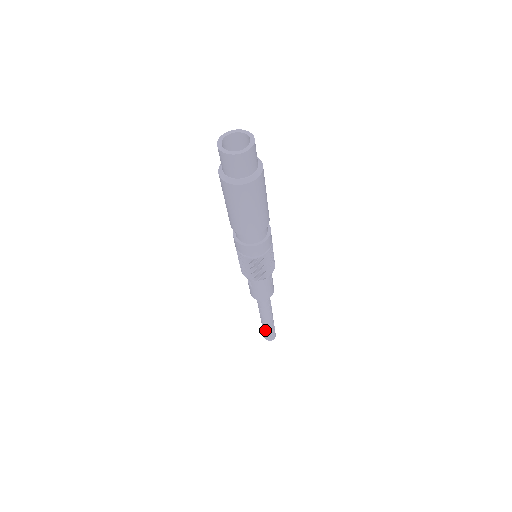
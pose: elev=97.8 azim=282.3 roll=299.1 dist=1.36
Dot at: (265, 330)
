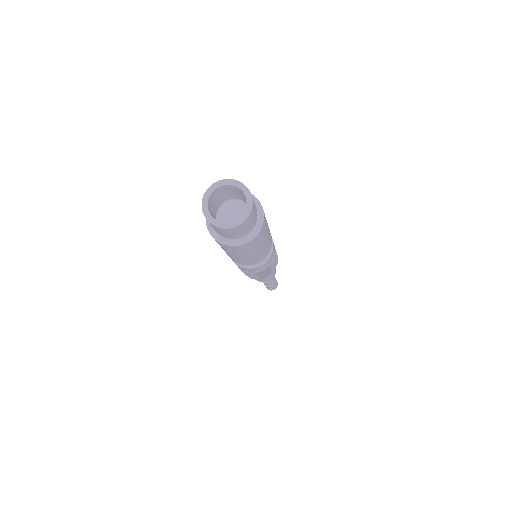
Dot at: (270, 287)
